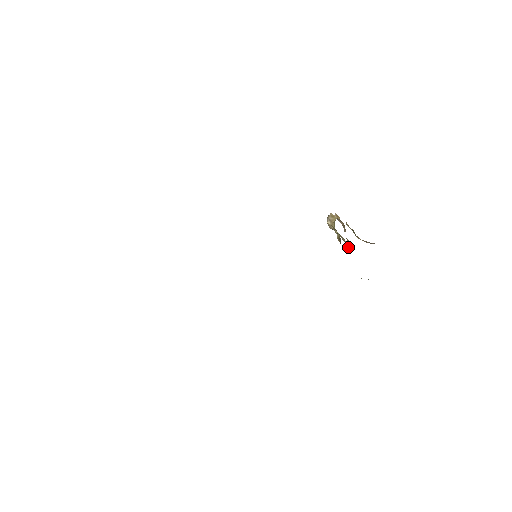
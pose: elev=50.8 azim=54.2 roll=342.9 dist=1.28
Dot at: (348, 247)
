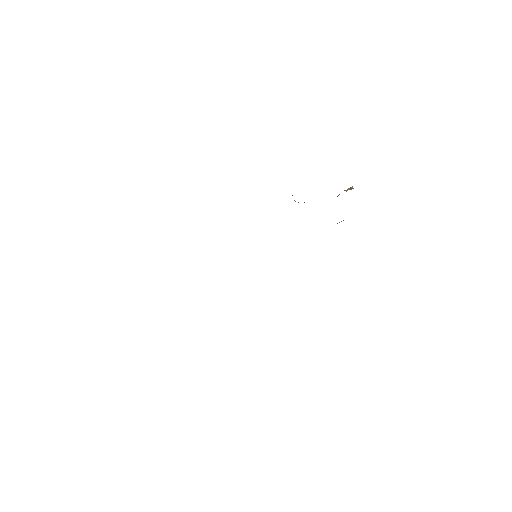
Dot at: occluded
